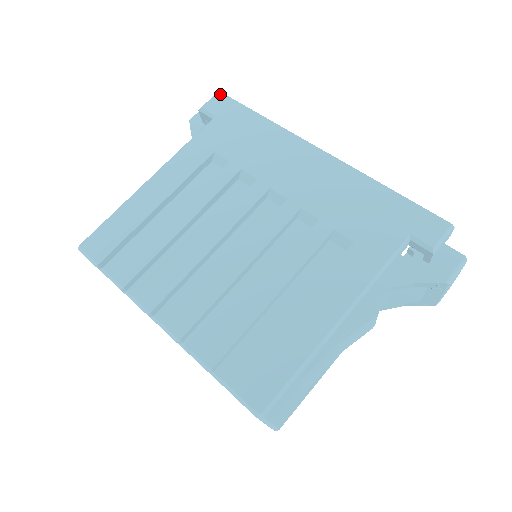
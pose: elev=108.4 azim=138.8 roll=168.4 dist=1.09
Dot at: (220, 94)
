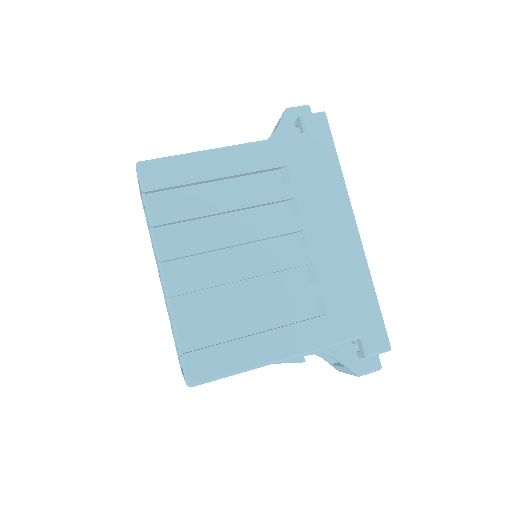
Dot at: (324, 116)
